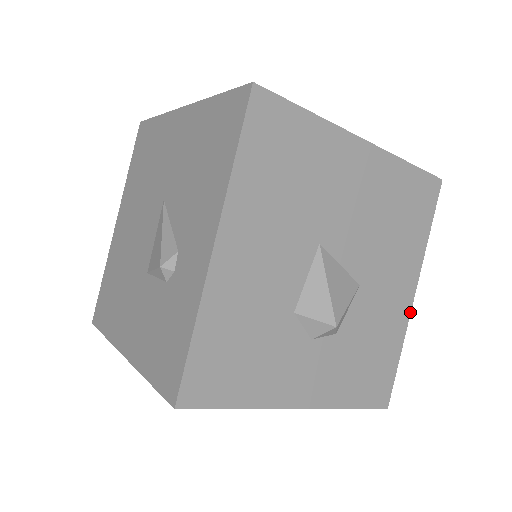
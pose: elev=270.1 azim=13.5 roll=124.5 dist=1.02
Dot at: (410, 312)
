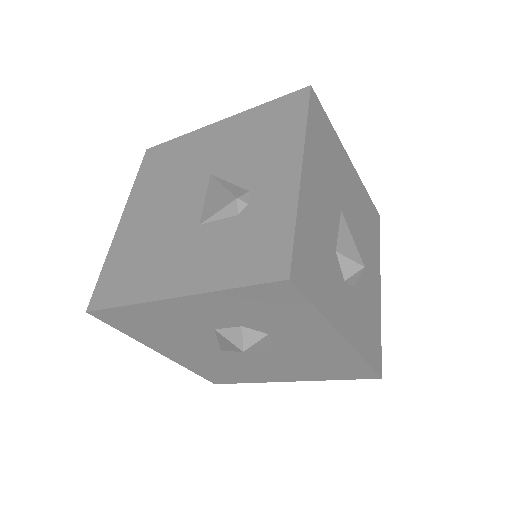
Dot at: (380, 301)
